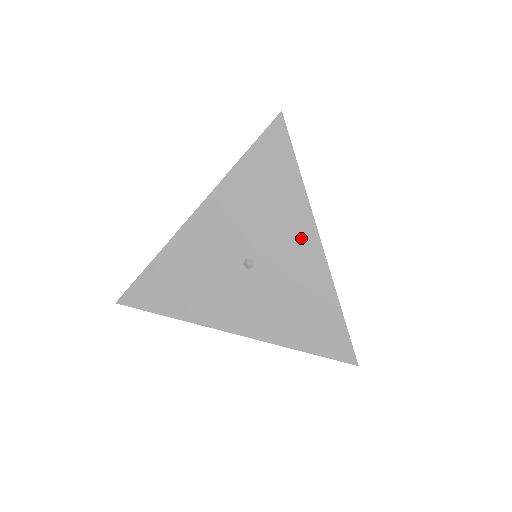
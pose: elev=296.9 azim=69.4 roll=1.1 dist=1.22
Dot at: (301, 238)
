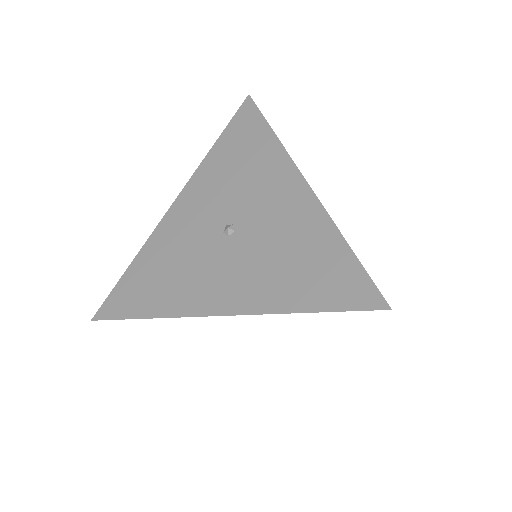
Dot at: (283, 184)
